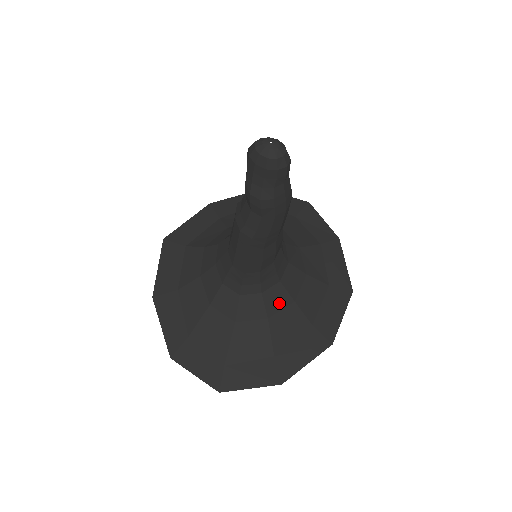
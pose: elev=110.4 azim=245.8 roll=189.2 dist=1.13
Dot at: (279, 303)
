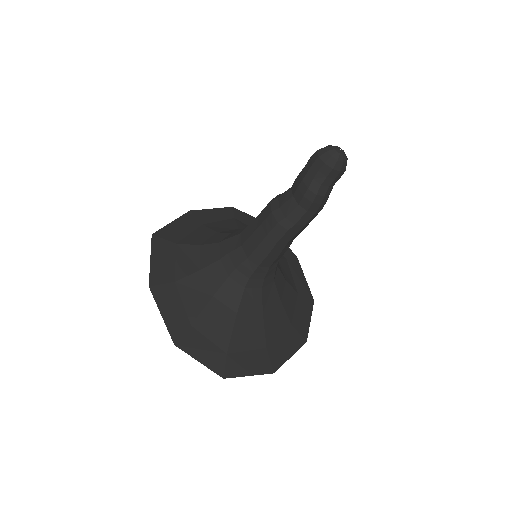
Dot at: (271, 300)
